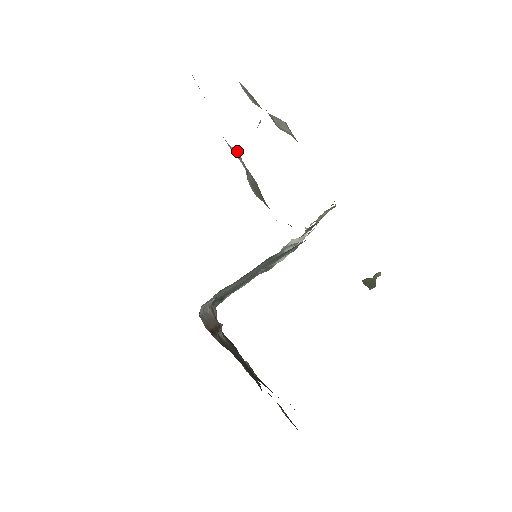
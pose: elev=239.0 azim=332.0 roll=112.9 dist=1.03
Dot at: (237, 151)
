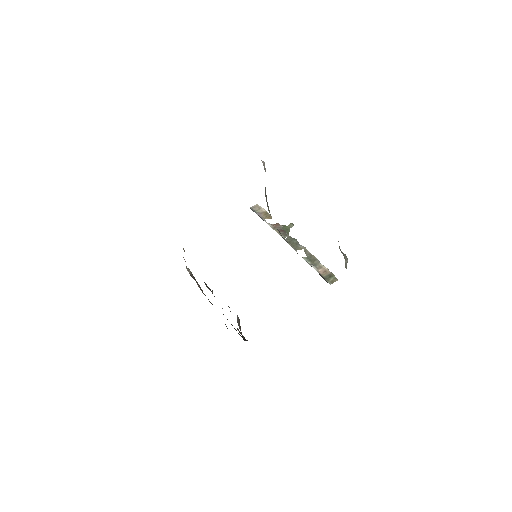
Dot at: occluded
